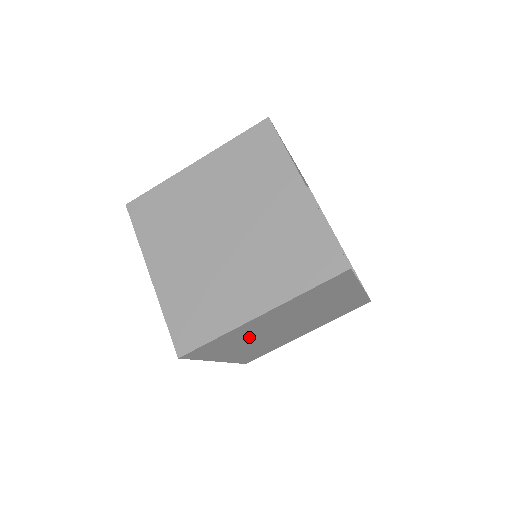
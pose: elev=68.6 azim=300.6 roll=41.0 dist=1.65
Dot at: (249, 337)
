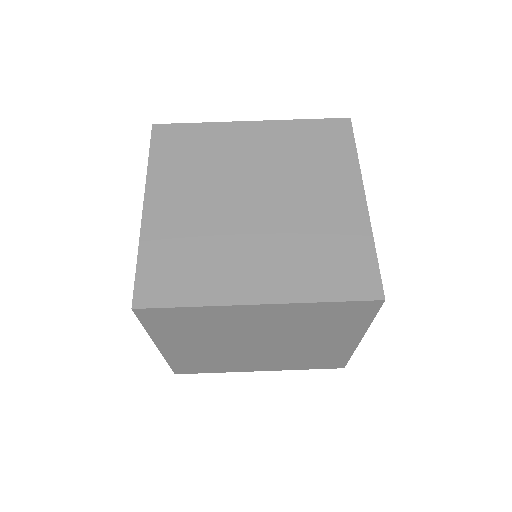
Dot at: (216, 332)
